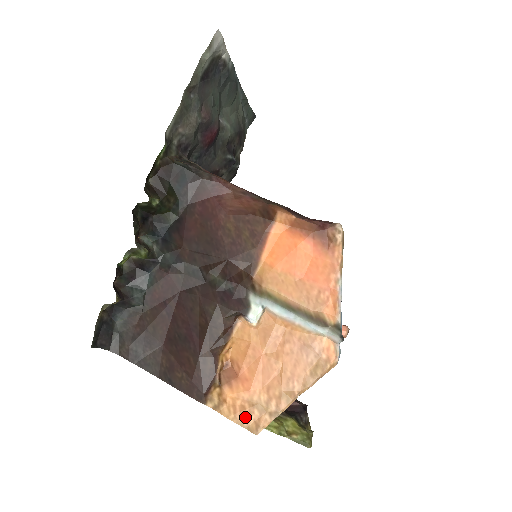
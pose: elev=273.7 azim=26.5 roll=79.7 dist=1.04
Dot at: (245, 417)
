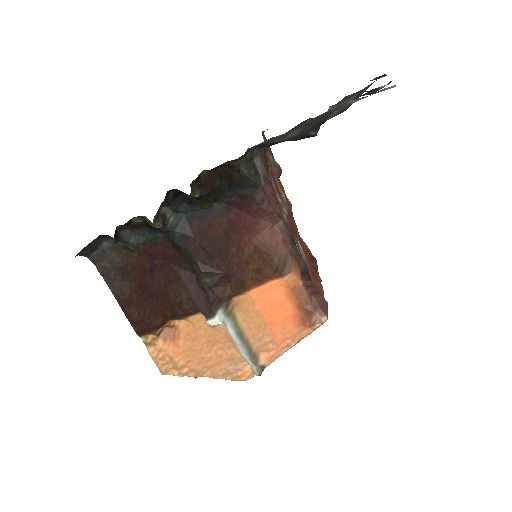
Dot at: (162, 363)
